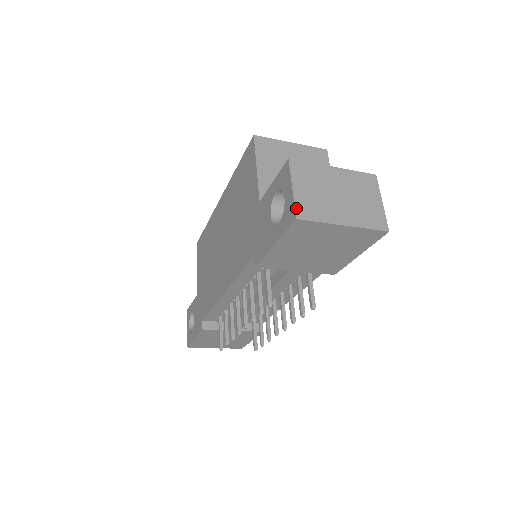
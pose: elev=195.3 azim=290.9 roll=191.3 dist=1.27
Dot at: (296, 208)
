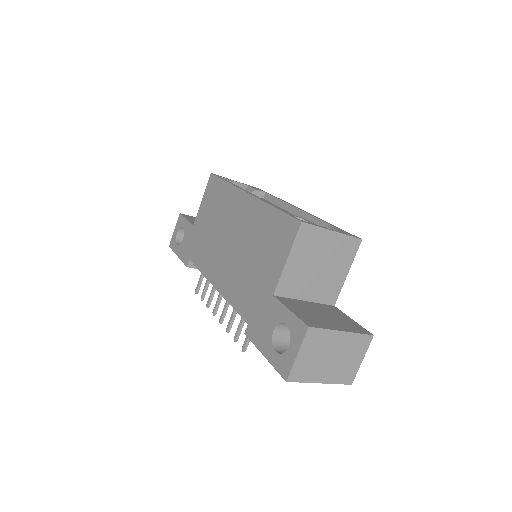
Dot at: (291, 373)
